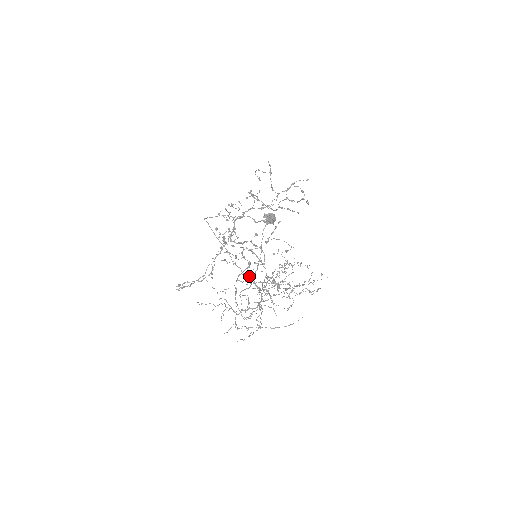
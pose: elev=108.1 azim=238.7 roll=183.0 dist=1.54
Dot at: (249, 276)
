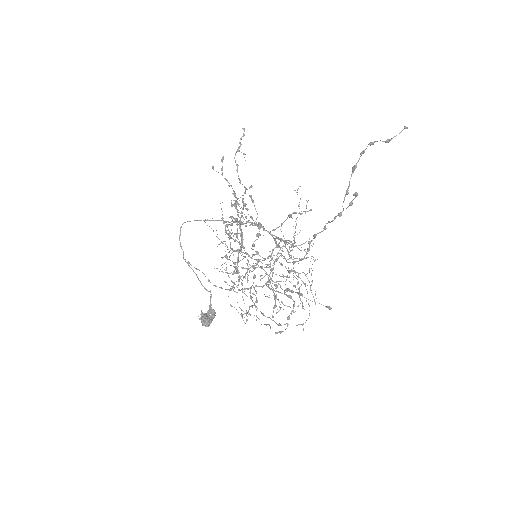
Dot at: occluded
